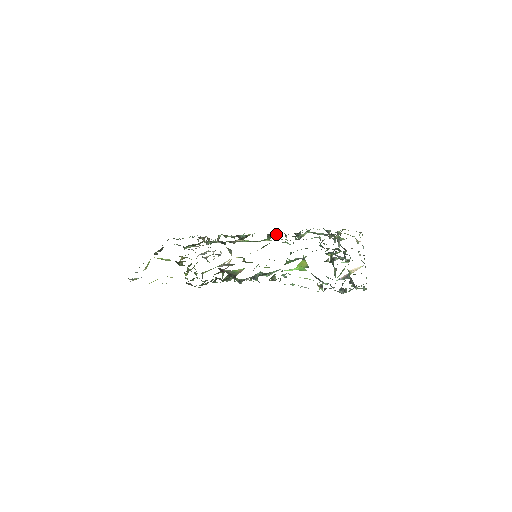
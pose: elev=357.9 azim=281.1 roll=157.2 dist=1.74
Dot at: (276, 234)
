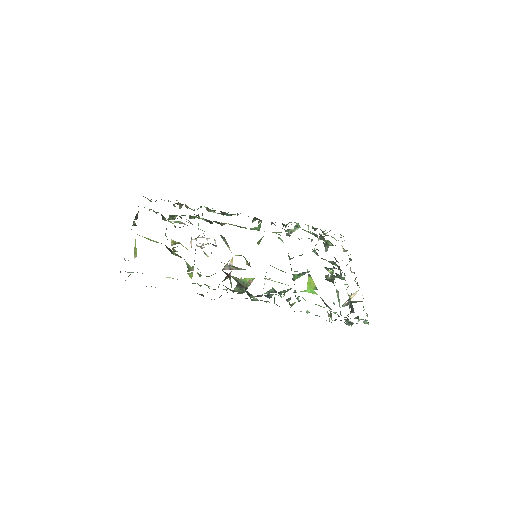
Dot at: occluded
